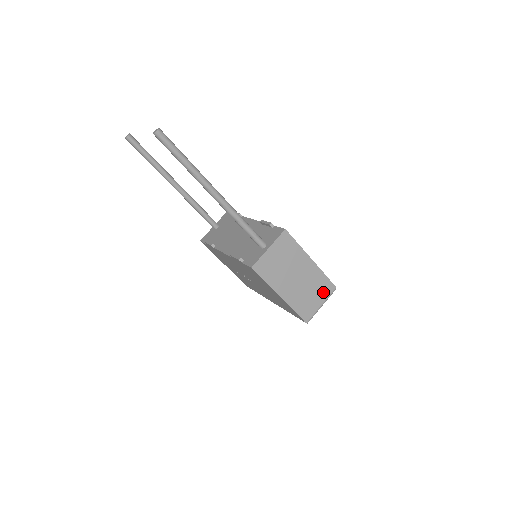
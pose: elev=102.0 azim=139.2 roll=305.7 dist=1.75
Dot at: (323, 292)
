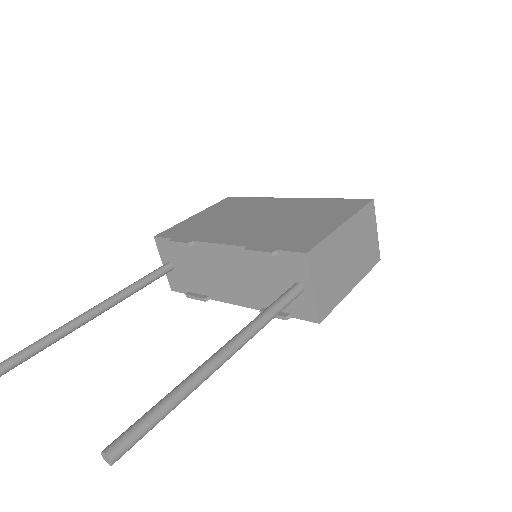
Dot at: (370, 222)
